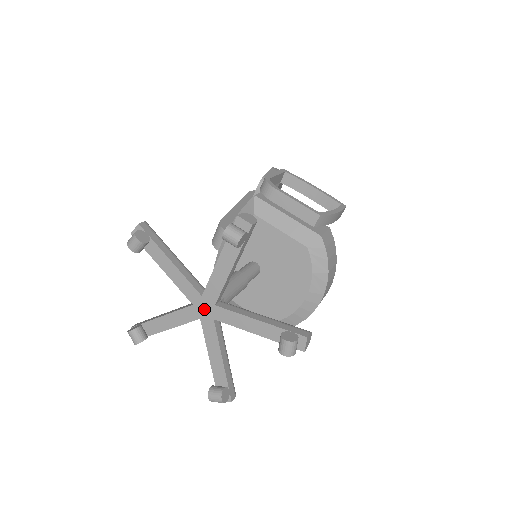
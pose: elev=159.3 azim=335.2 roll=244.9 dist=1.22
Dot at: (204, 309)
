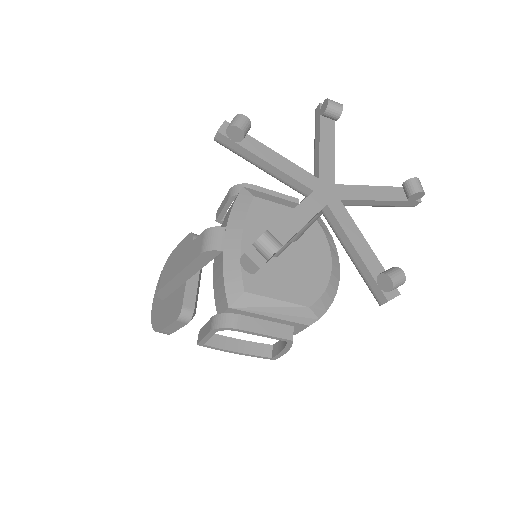
Dot at: (327, 192)
